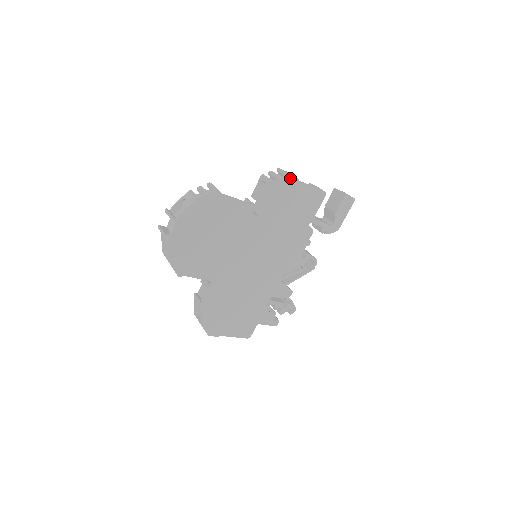
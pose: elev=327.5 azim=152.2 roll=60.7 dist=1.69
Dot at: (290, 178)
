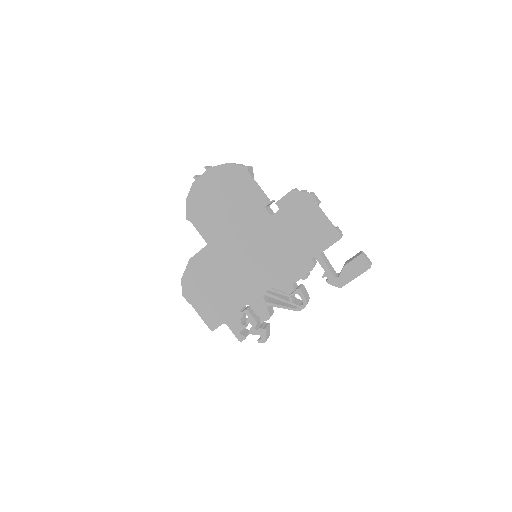
Dot at: (311, 197)
